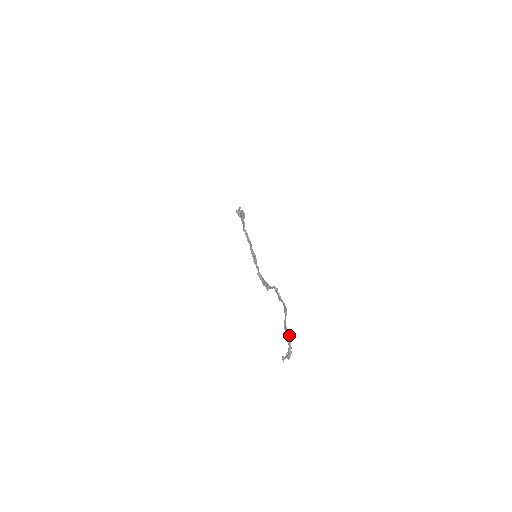
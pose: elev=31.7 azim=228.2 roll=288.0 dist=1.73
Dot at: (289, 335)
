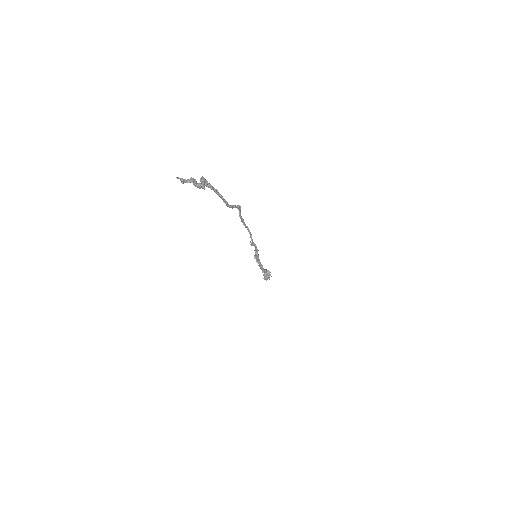
Dot at: occluded
